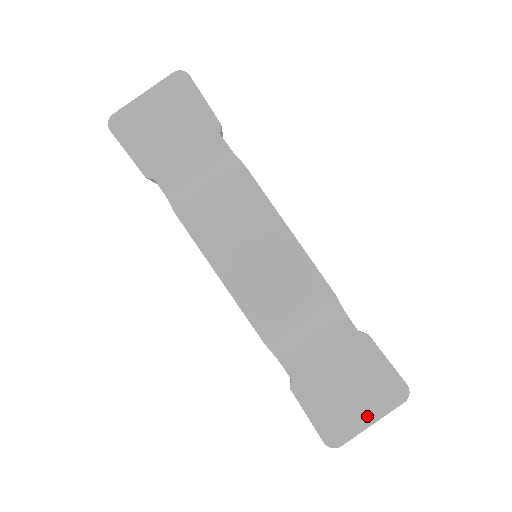
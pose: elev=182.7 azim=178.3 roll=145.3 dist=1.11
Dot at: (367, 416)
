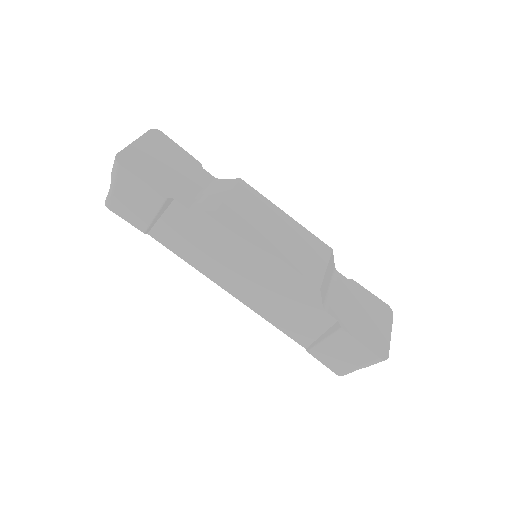
Dot at: (386, 331)
